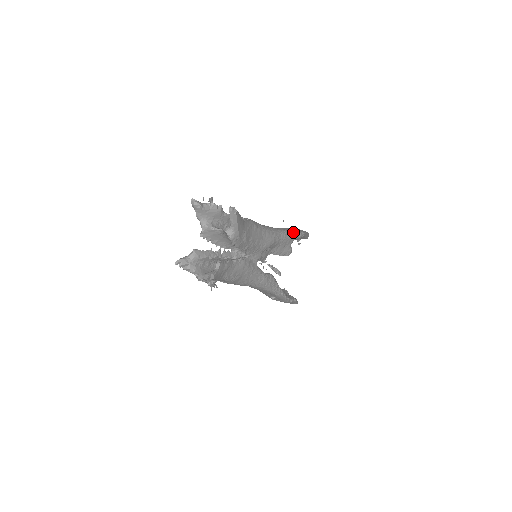
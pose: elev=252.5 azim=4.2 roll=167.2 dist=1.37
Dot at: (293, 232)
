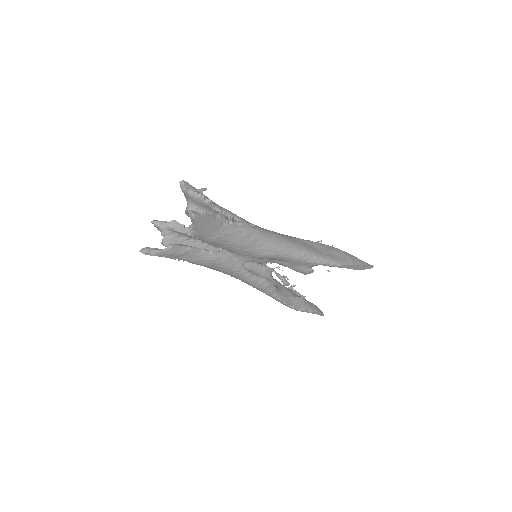
Dot at: (319, 258)
